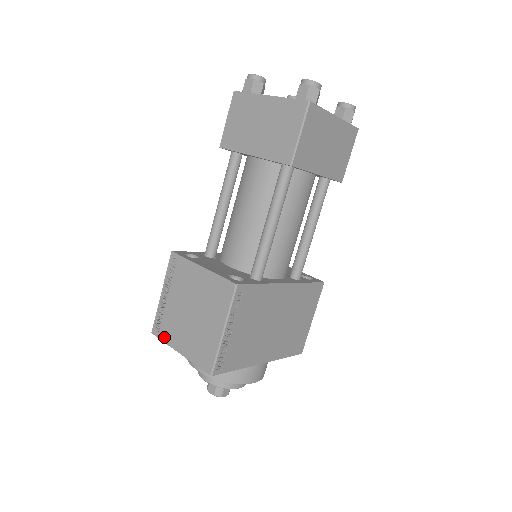
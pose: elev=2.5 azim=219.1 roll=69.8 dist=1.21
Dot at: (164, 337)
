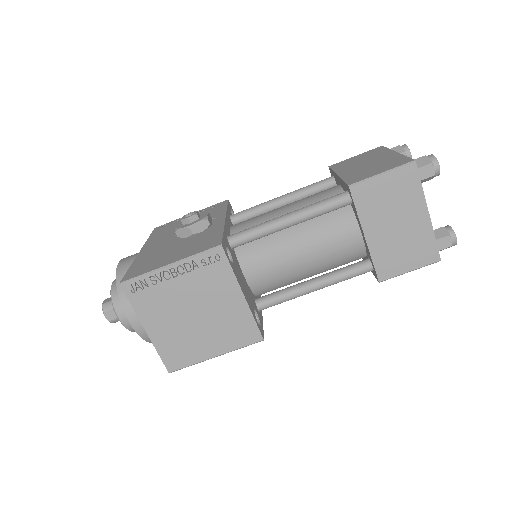
Dot at: (137, 304)
